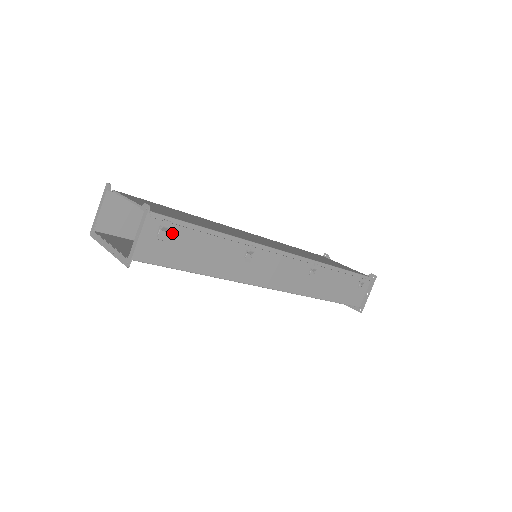
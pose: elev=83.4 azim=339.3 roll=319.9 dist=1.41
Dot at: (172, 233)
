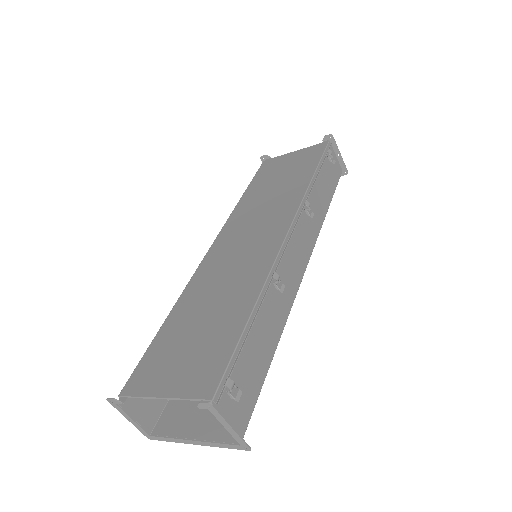
Dot at: (235, 377)
